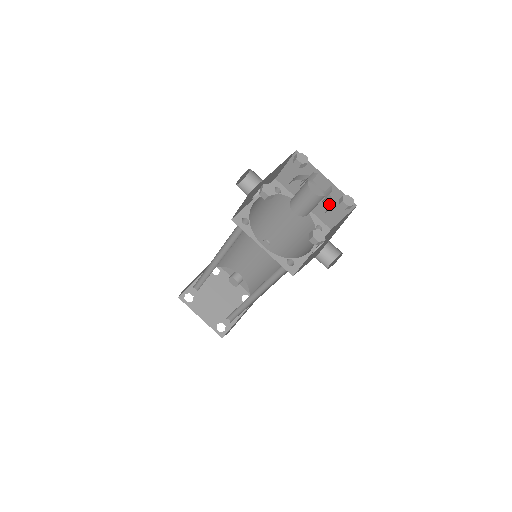
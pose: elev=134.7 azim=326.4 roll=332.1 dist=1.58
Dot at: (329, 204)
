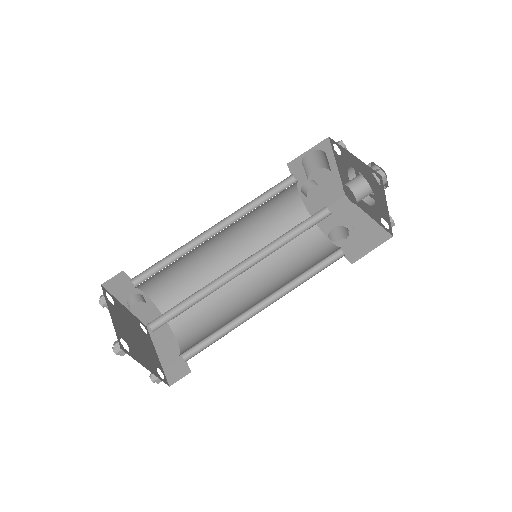
Dot at: occluded
